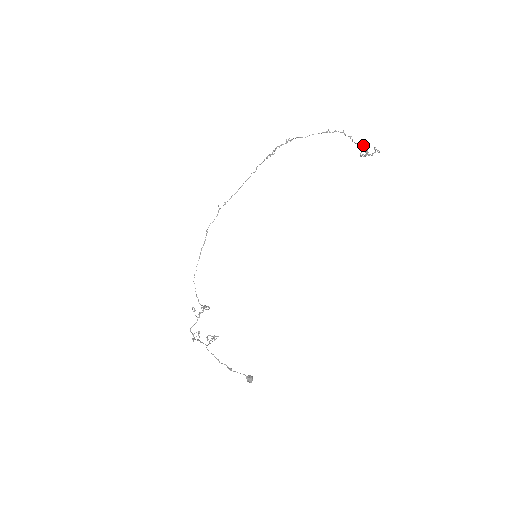
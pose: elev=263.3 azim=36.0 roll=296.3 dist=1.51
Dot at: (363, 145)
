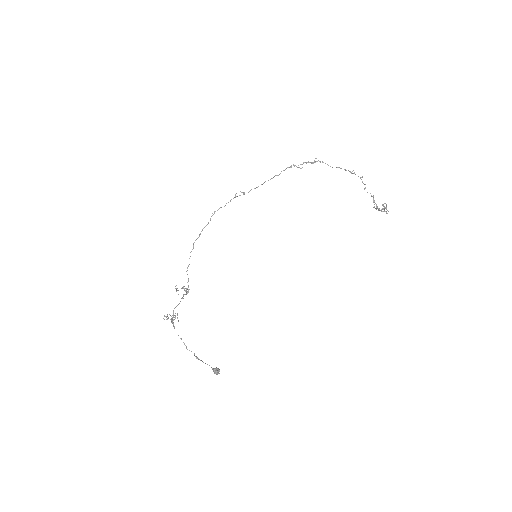
Dot at: (373, 197)
